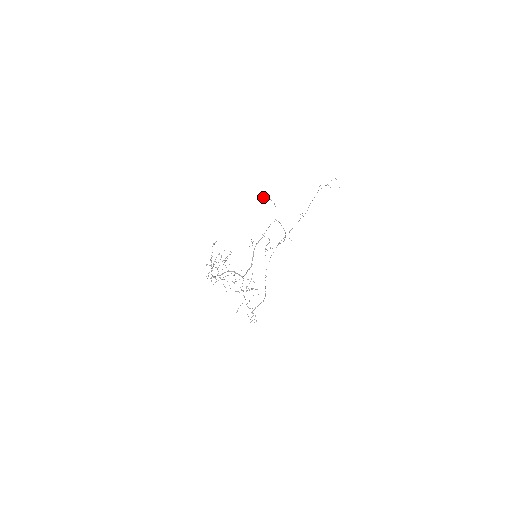
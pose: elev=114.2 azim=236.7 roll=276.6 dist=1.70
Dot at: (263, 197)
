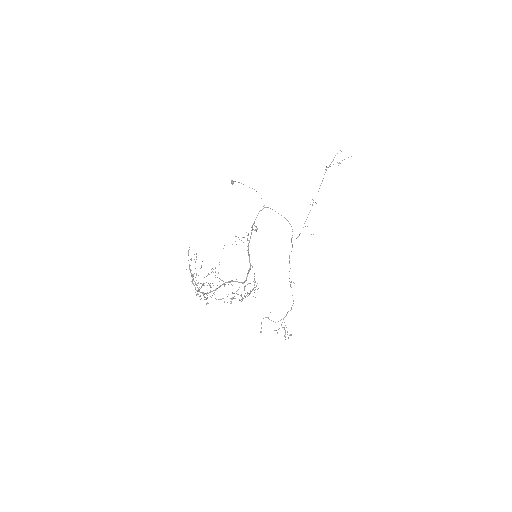
Dot at: (232, 184)
